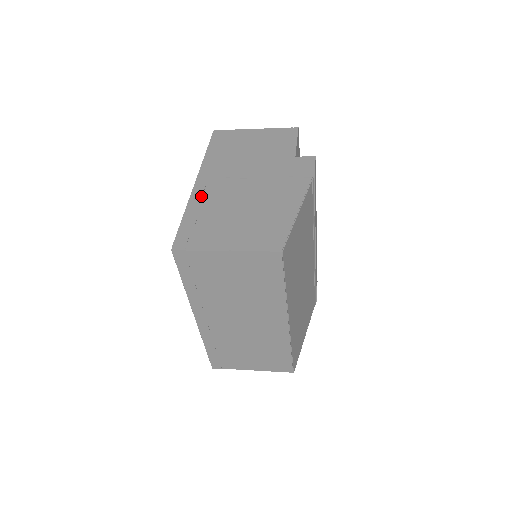
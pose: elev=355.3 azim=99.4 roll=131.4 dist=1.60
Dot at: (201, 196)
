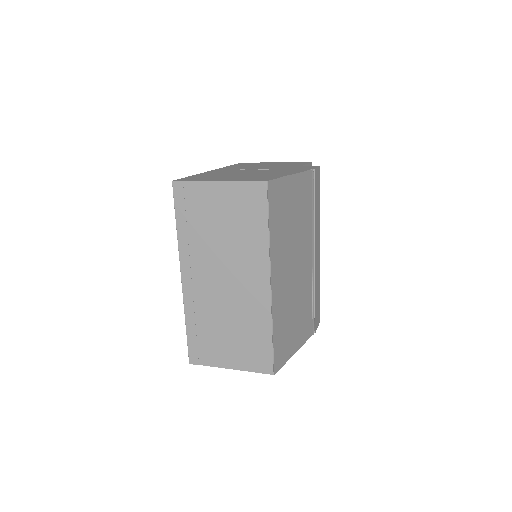
Dot at: (212, 172)
